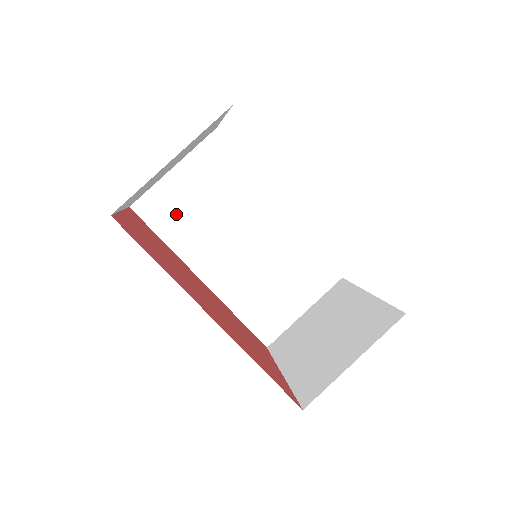
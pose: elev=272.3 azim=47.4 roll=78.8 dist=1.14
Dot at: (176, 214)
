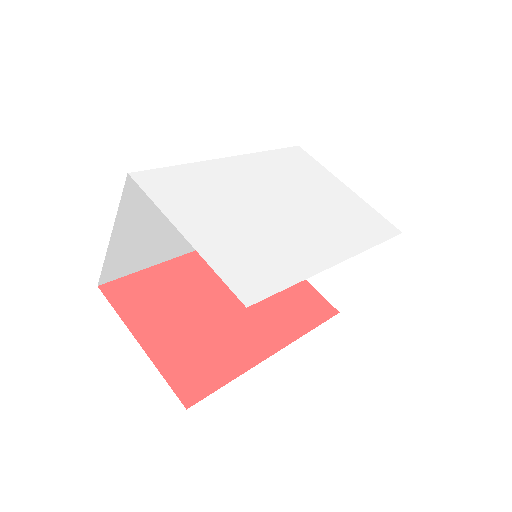
Dot at: (140, 251)
